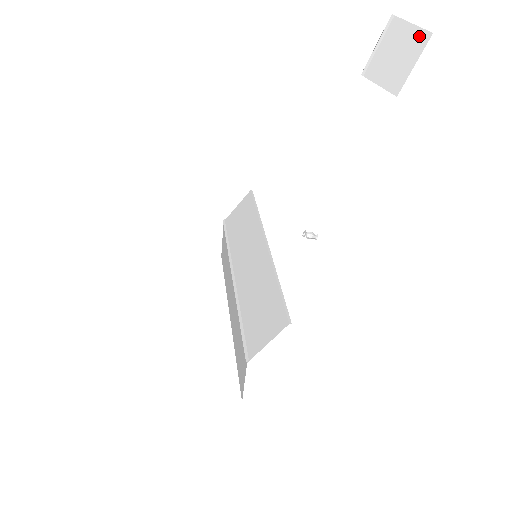
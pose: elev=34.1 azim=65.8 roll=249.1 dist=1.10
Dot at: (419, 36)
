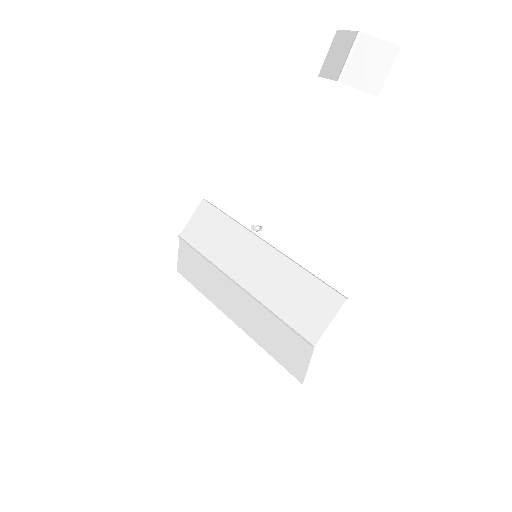
Dot at: (389, 49)
